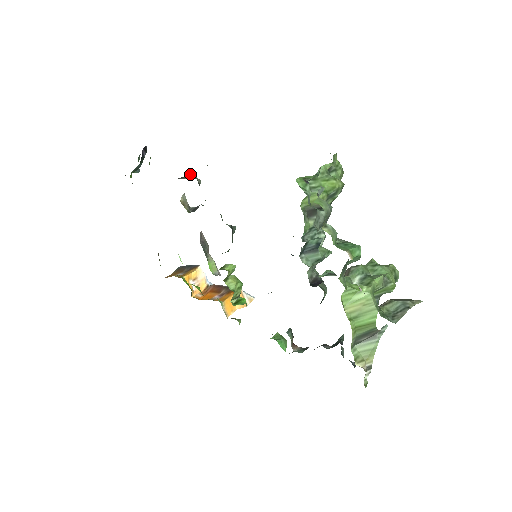
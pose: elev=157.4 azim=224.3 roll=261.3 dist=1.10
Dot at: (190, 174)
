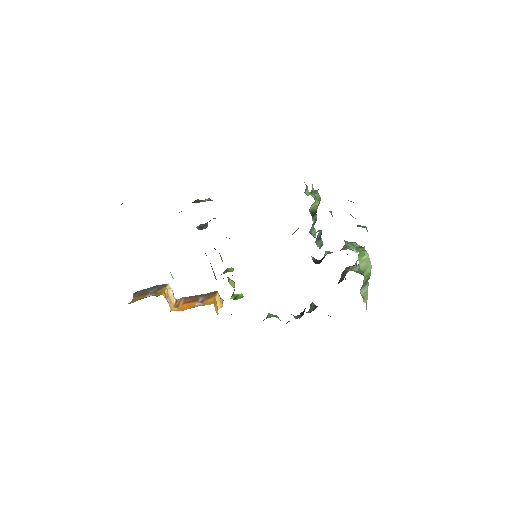
Dot at: (197, 199)
